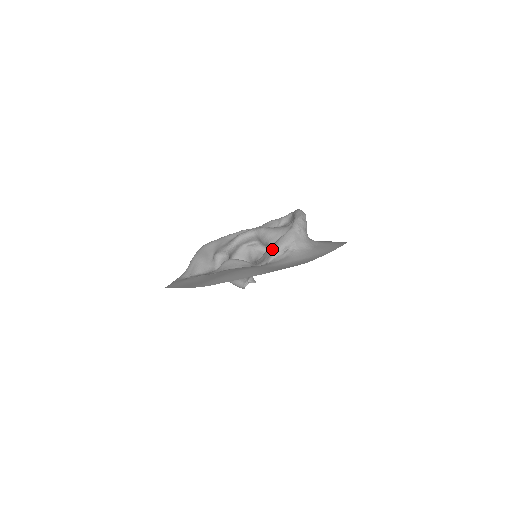
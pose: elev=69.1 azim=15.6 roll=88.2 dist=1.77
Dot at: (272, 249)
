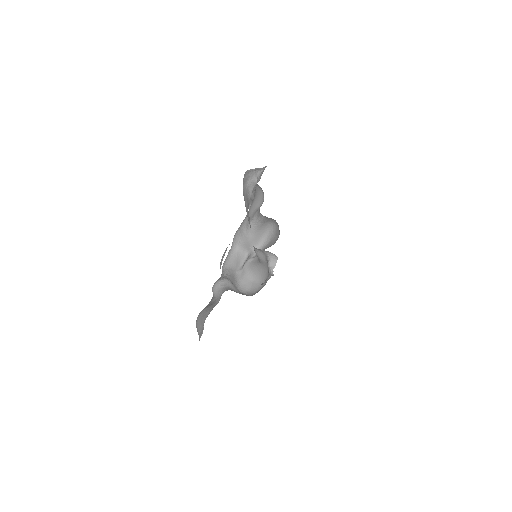
Dot at: (244, 196)
